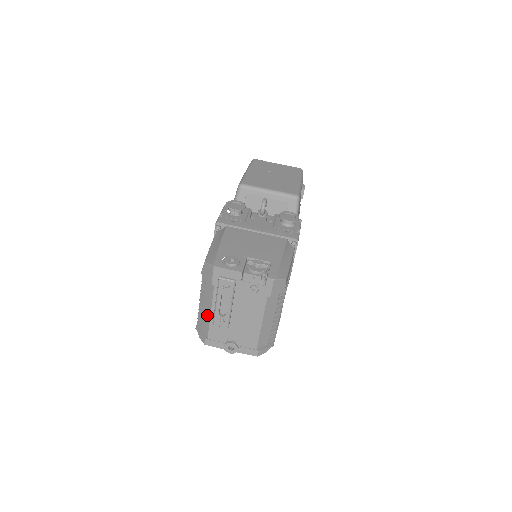
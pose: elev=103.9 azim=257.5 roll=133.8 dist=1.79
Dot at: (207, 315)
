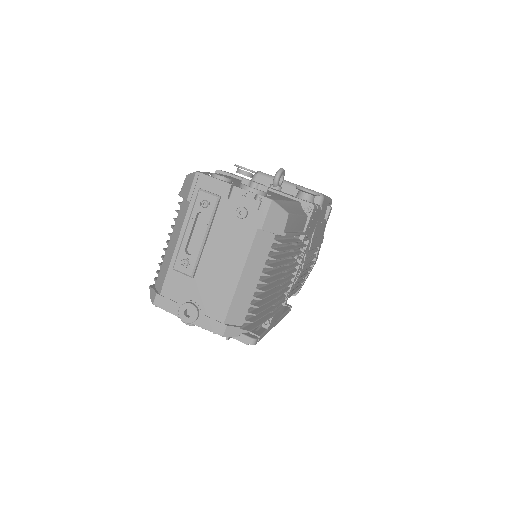
Dot at: (169, 256)
